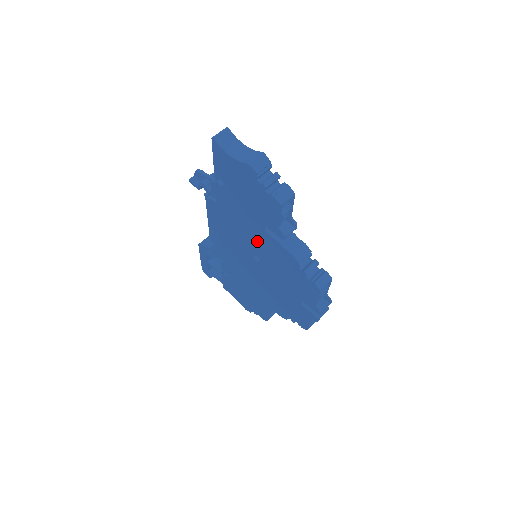
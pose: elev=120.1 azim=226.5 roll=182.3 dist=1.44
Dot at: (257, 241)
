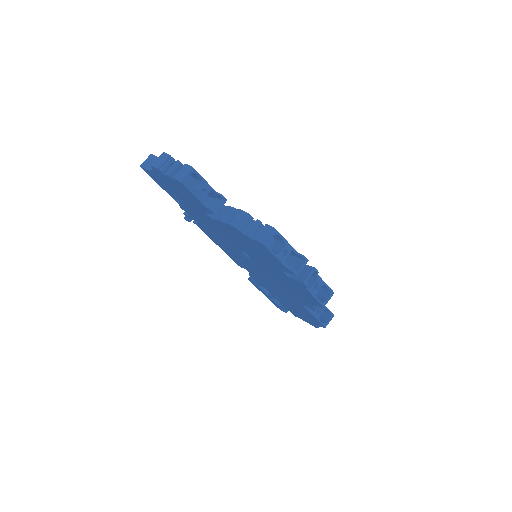
Dot at: (225, 235)
